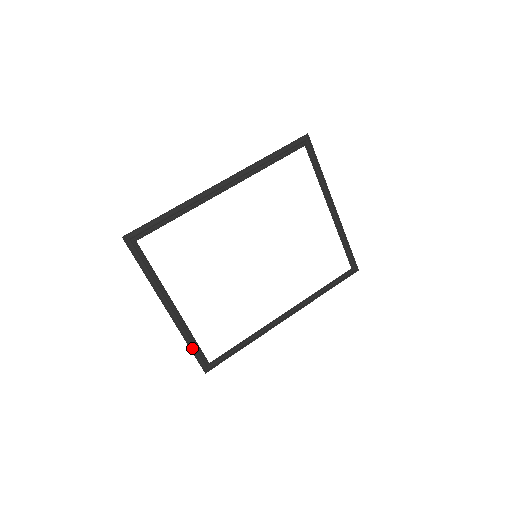
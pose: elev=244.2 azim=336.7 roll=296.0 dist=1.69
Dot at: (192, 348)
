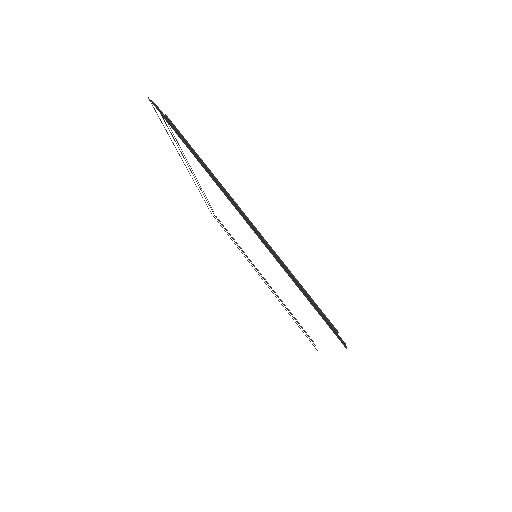
Dot at: (303, 292)
